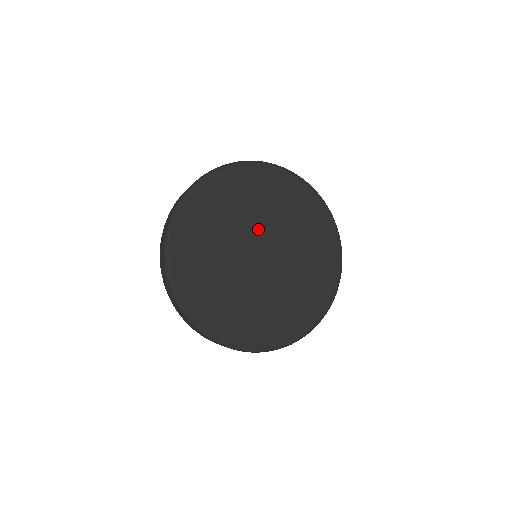
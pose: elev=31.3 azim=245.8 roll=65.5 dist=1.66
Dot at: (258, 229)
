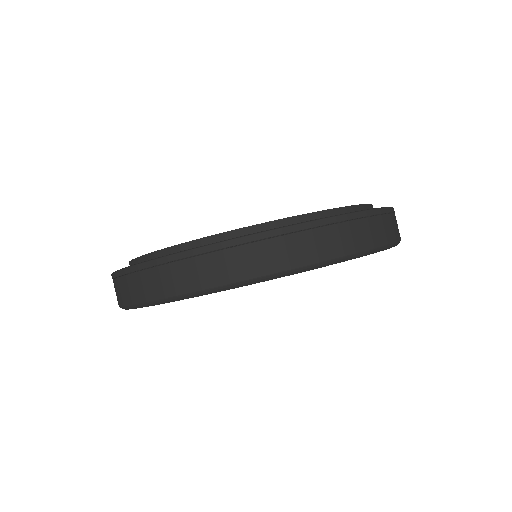
Dot at: occluded
